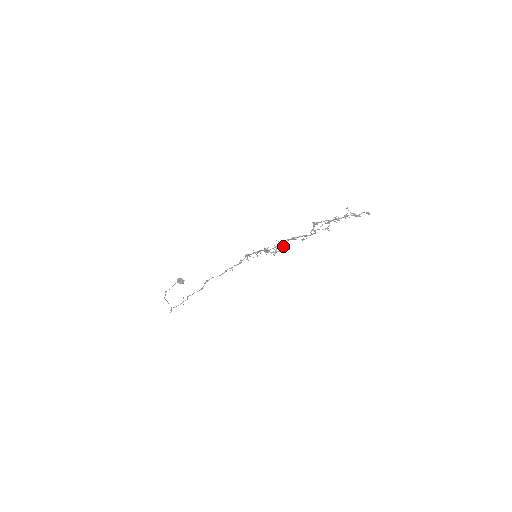
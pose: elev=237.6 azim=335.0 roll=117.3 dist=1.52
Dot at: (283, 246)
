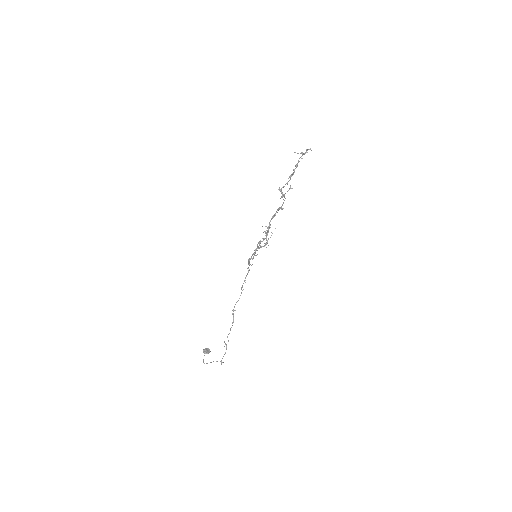
Dot at: occluded
